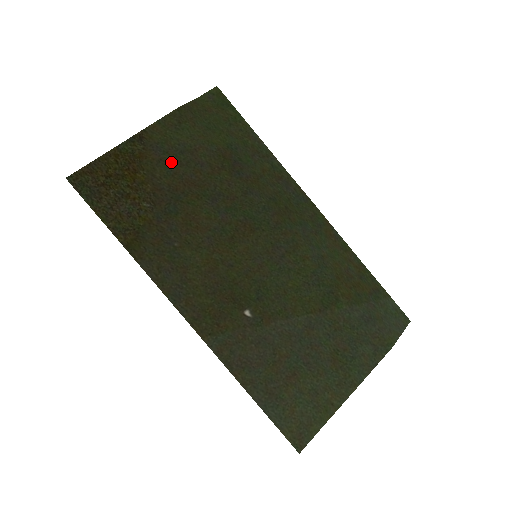
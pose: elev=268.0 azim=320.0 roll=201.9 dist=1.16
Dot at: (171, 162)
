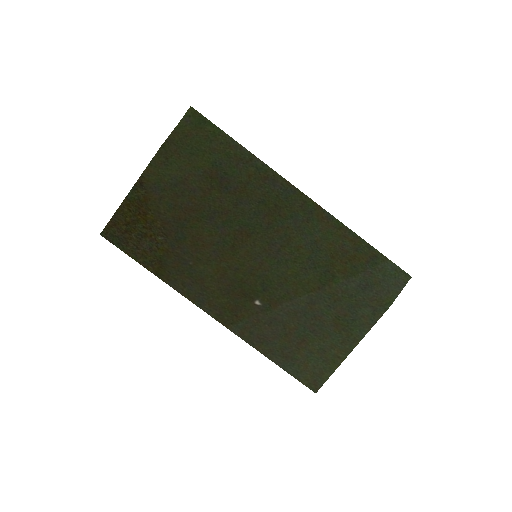
Dot at: (169, 197)
